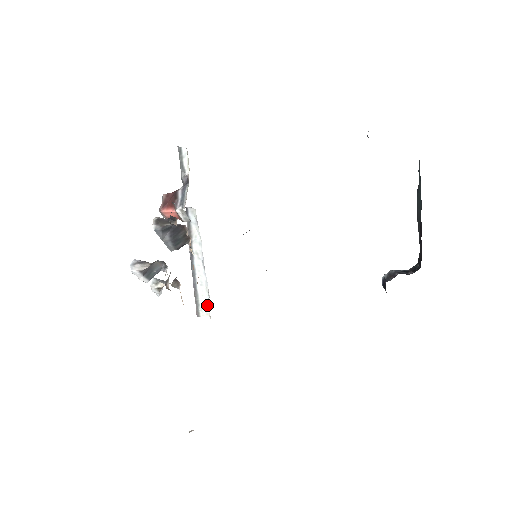
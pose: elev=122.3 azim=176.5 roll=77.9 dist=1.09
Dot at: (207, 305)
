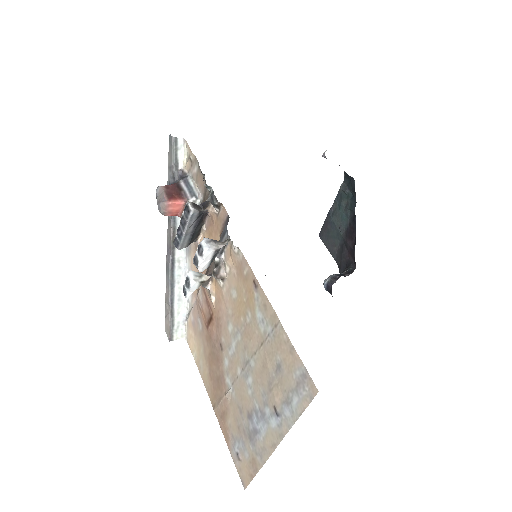
Dot at: (183, 325)
